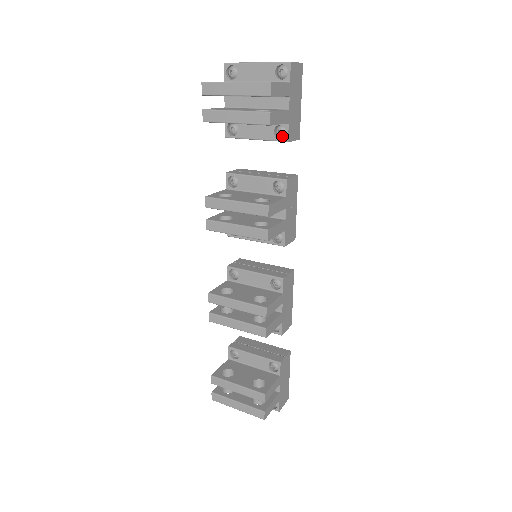
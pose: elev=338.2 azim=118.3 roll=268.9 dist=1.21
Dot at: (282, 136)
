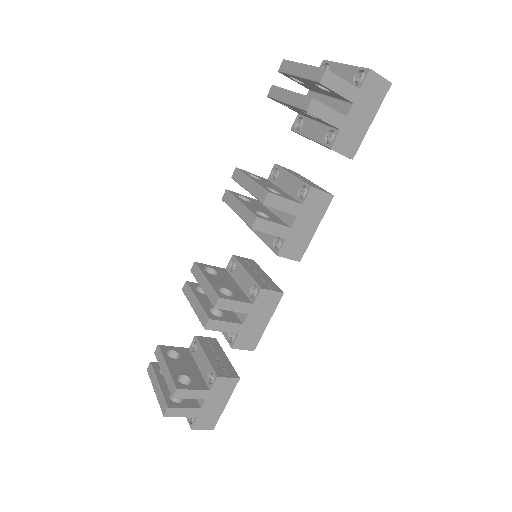
Dot at: (330, 142)
